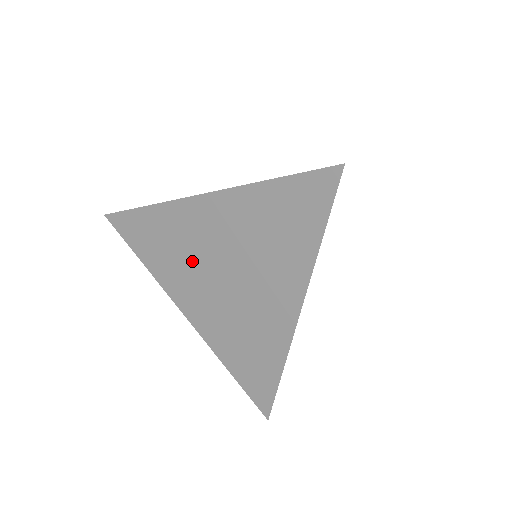
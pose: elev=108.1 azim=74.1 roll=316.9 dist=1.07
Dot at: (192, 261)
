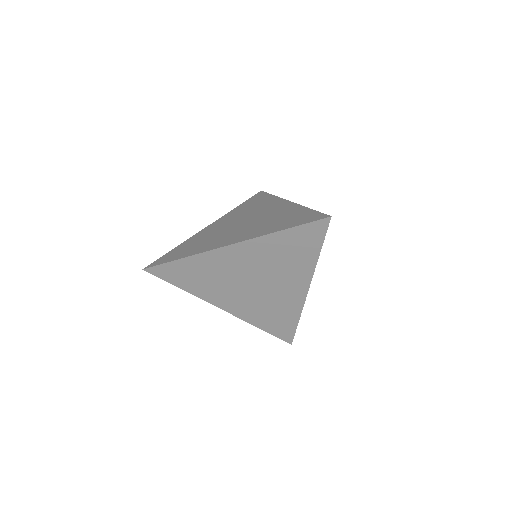
Dot at: (219, 234)
